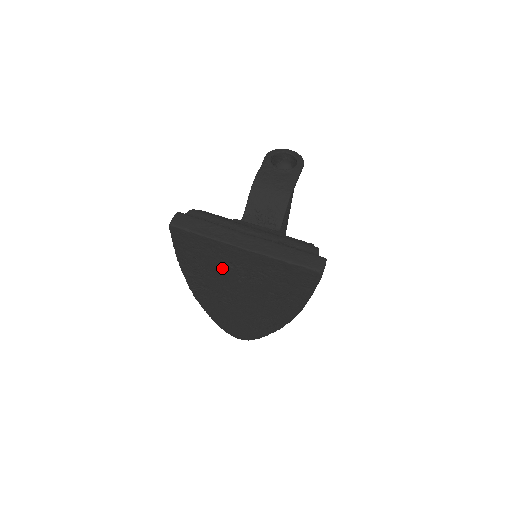
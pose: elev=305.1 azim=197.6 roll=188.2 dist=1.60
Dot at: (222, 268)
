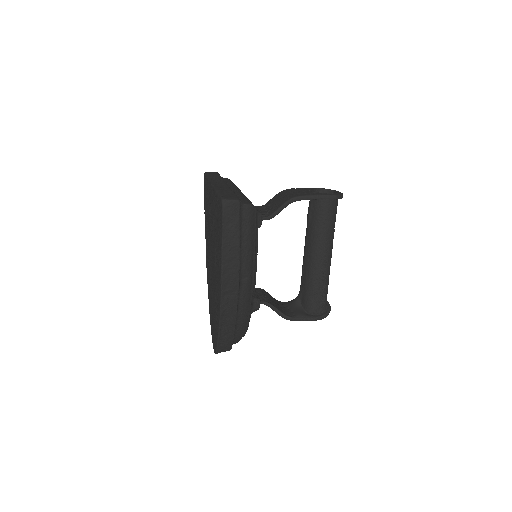
Dot at: occluded
